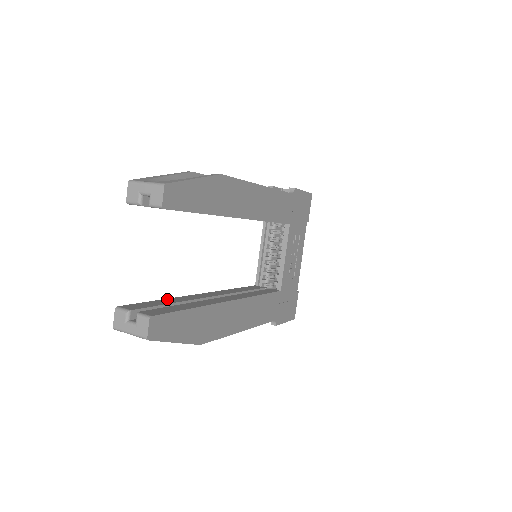
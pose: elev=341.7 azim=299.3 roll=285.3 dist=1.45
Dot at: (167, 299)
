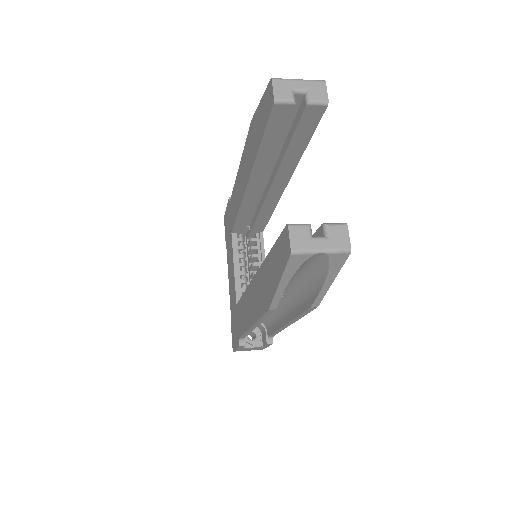
Dot at: occluded
